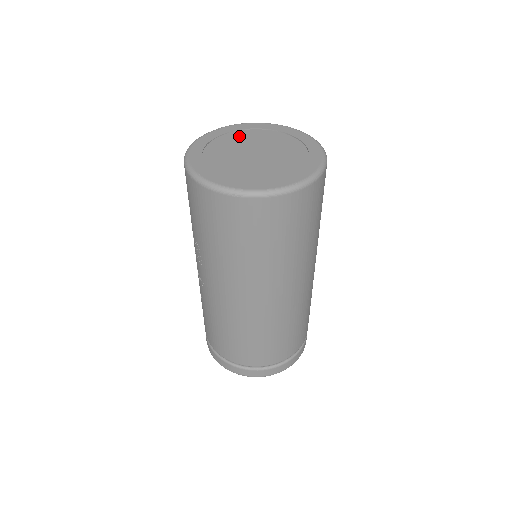
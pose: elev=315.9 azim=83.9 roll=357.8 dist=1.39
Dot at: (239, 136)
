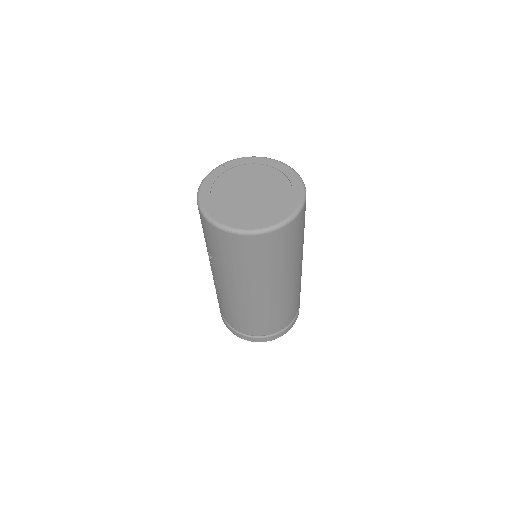
Dot at: (239, 172)
